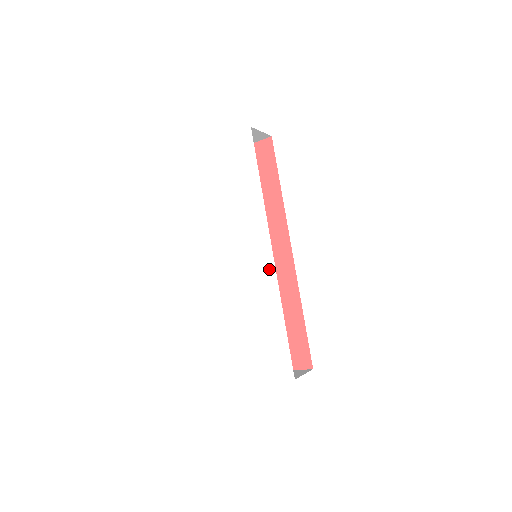
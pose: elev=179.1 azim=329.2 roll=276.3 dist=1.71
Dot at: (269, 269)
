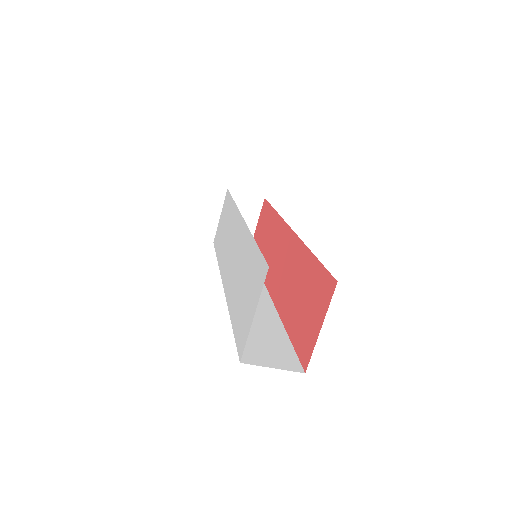
Dot at: (242, 229)
